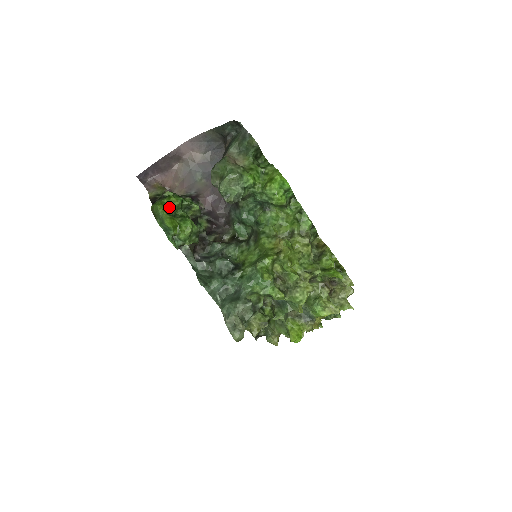
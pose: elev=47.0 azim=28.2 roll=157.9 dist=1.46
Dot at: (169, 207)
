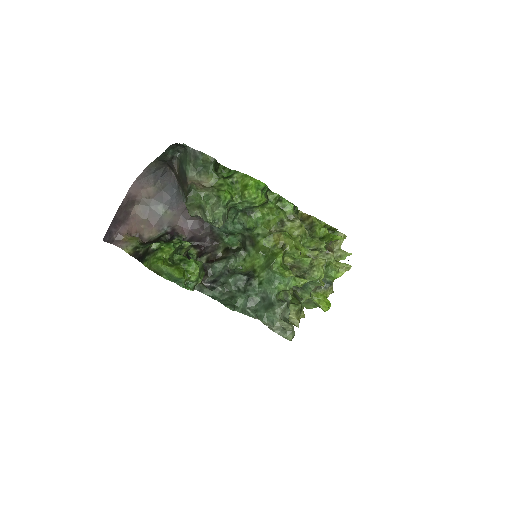
Dot at: (166, 258)
